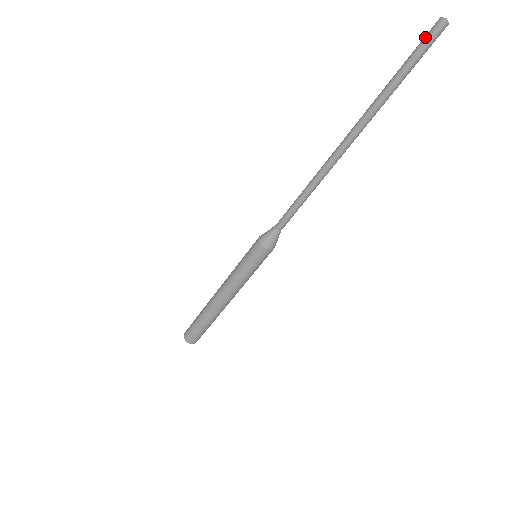
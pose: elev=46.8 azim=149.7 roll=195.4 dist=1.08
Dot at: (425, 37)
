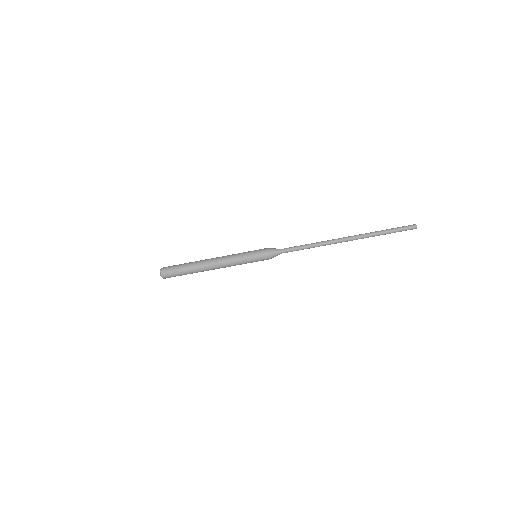
Dot at: (406, 226)
